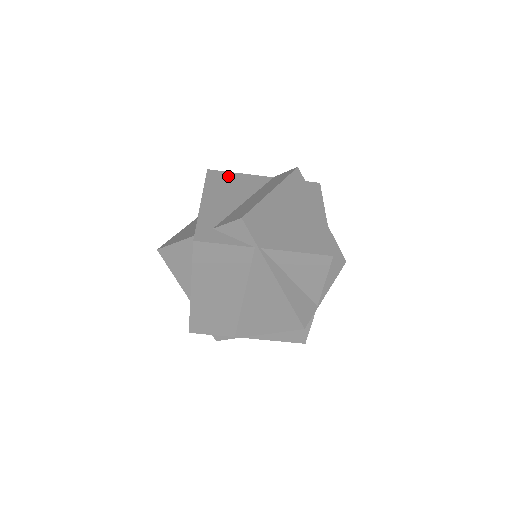
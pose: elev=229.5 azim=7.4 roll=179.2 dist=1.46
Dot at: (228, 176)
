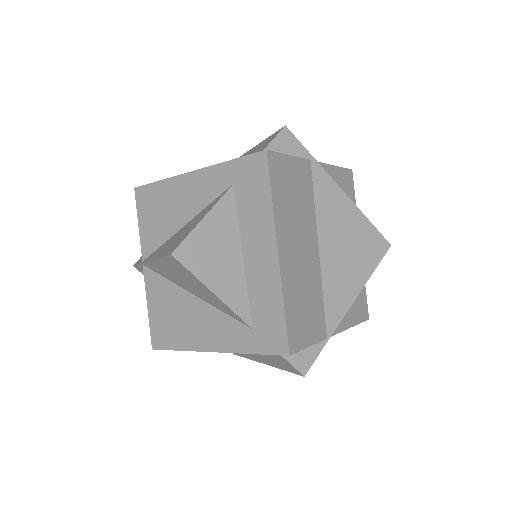
Dot at: occluded
